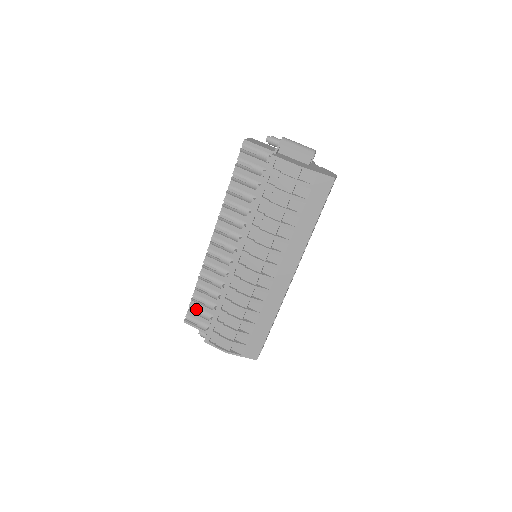
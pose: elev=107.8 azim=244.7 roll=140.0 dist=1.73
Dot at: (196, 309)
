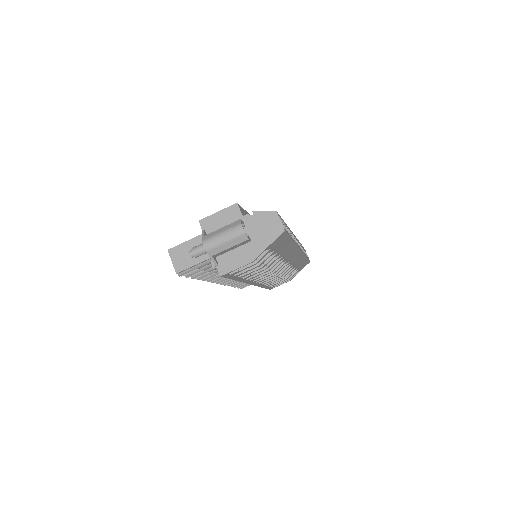
Dot at: (244, 285)
